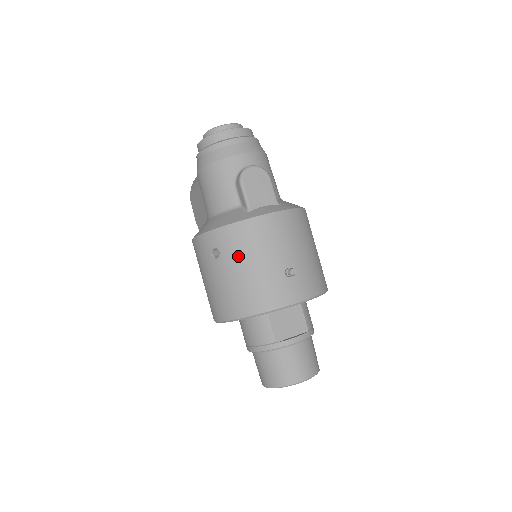
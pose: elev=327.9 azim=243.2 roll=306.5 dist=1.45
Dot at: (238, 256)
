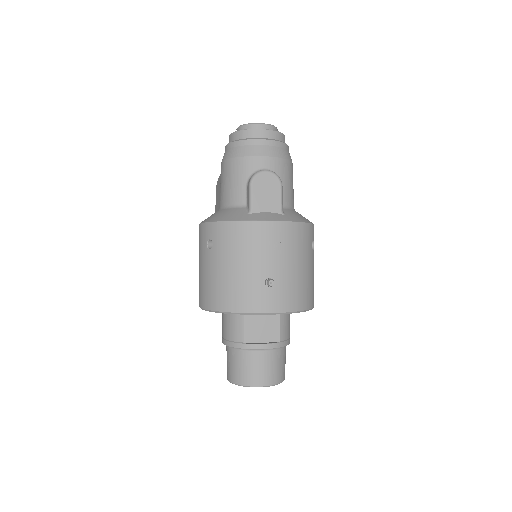
Dot at: (227, 253)
